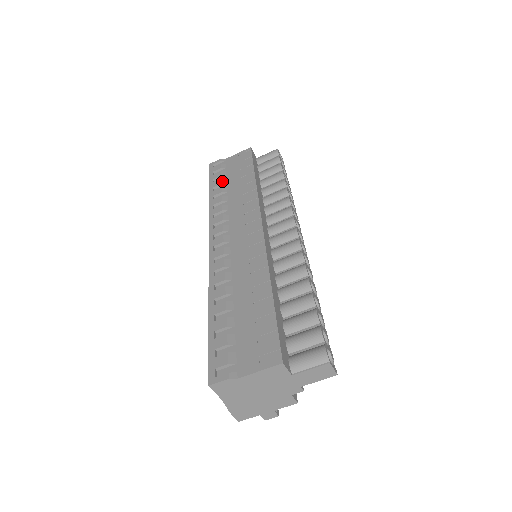
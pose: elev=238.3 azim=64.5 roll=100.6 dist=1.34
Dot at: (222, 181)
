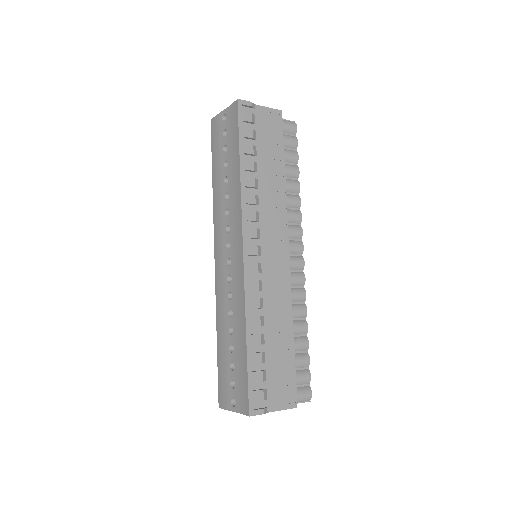
Dot at: (254, 150)
